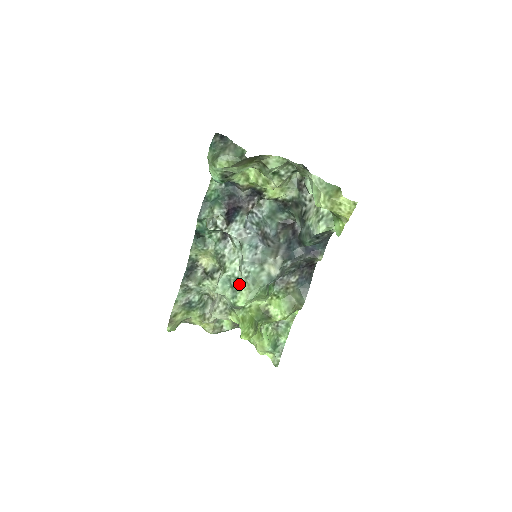
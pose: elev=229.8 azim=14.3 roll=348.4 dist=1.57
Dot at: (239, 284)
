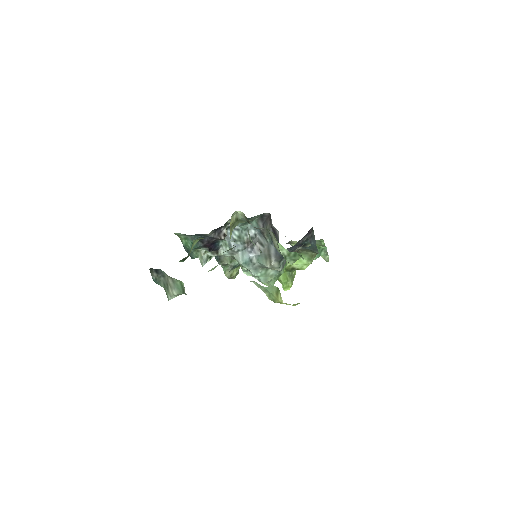
Dot at: occluded
